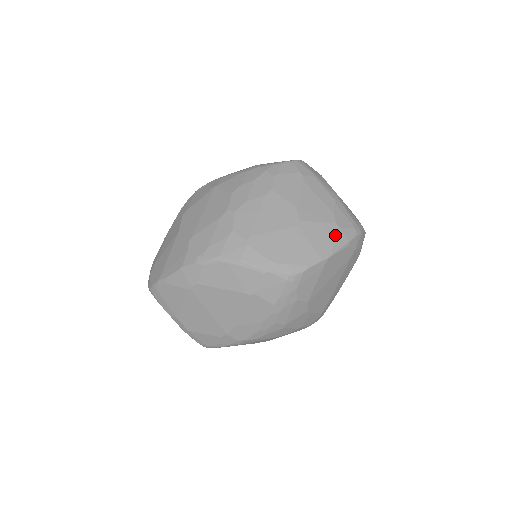
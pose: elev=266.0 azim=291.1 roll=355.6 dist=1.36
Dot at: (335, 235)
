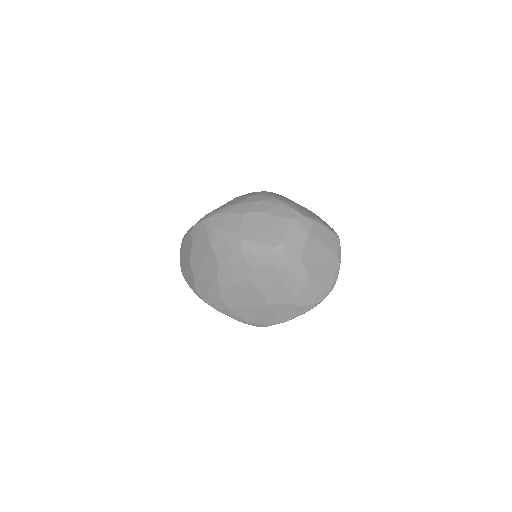
Dot at: (294, 311)
